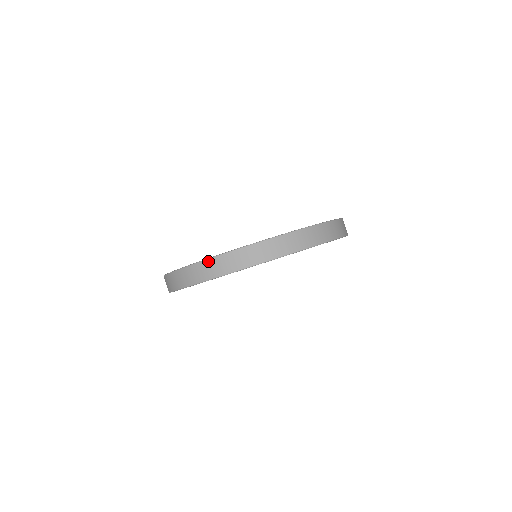
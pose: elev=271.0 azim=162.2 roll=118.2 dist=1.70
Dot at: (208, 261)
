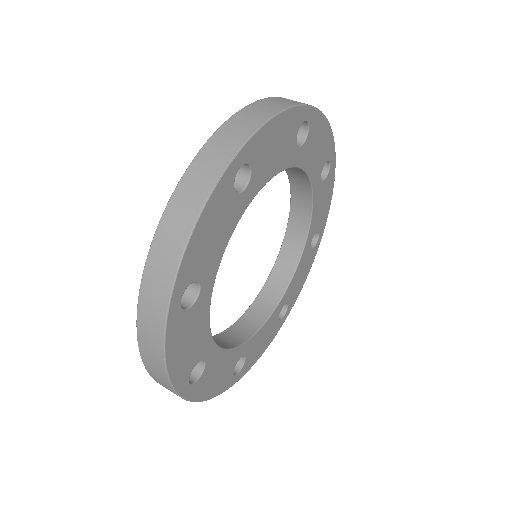
Dot at: (144, 281)
